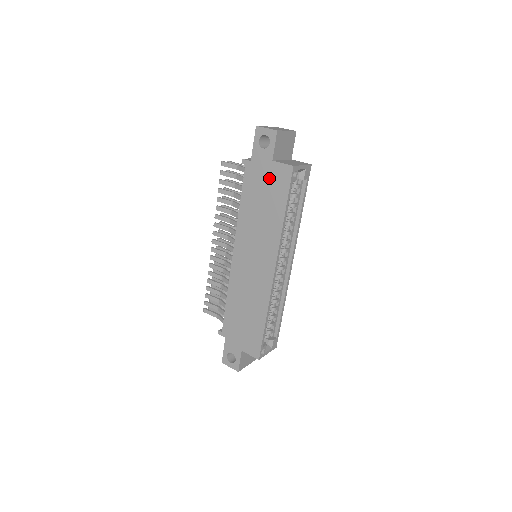
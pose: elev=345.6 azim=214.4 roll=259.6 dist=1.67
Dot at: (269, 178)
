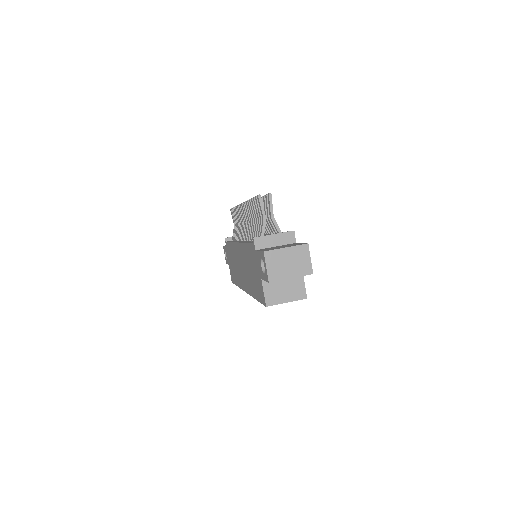
Dot at: (257, 277)
